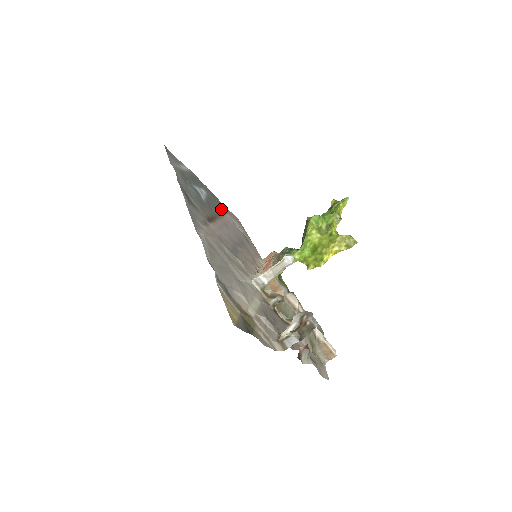
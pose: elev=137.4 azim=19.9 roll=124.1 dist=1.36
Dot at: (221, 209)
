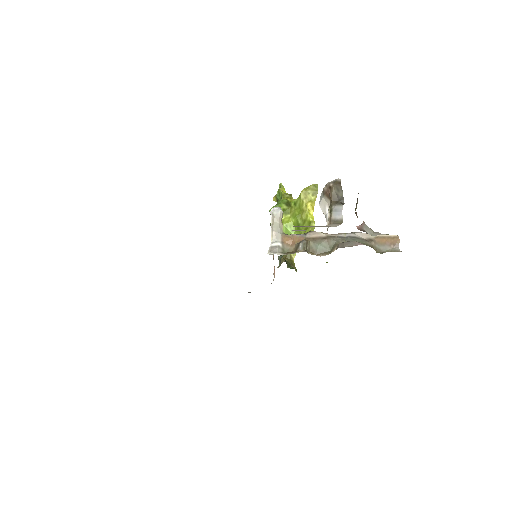
Dot at: occluded
